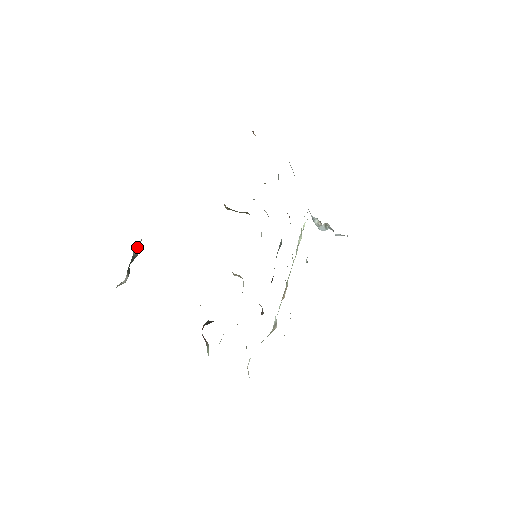
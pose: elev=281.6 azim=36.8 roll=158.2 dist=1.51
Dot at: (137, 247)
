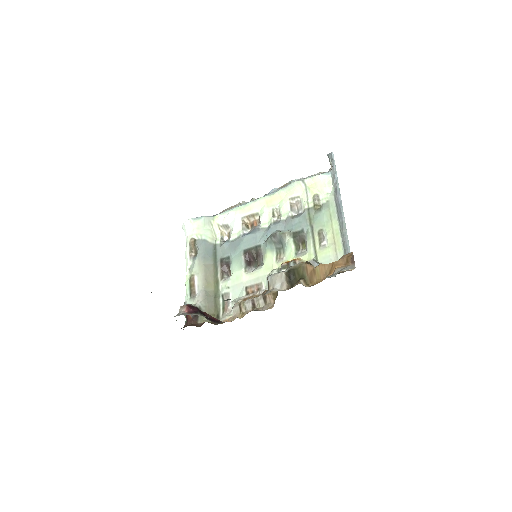
Dot at: occluded
